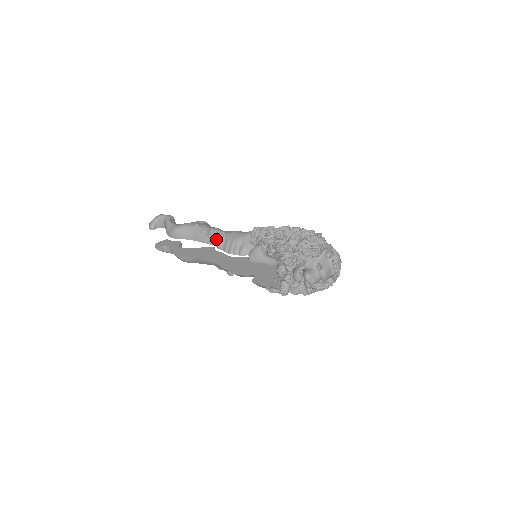
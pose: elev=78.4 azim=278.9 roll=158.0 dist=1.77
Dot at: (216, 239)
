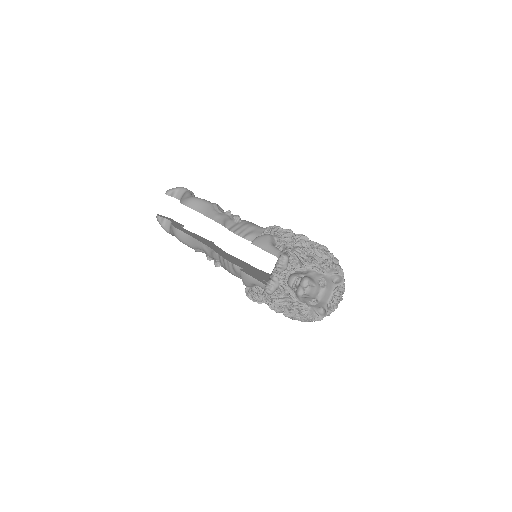
Dot at: (228, 219)
